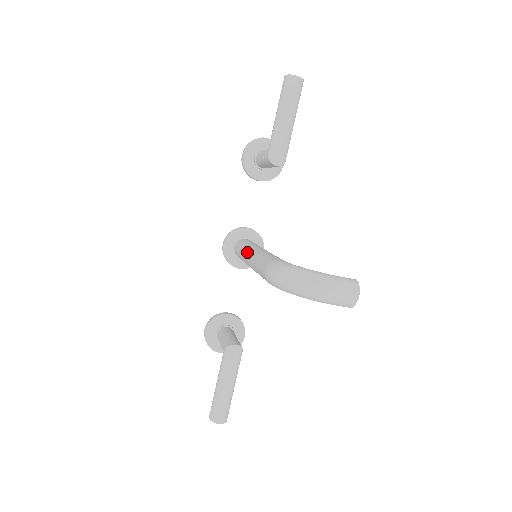
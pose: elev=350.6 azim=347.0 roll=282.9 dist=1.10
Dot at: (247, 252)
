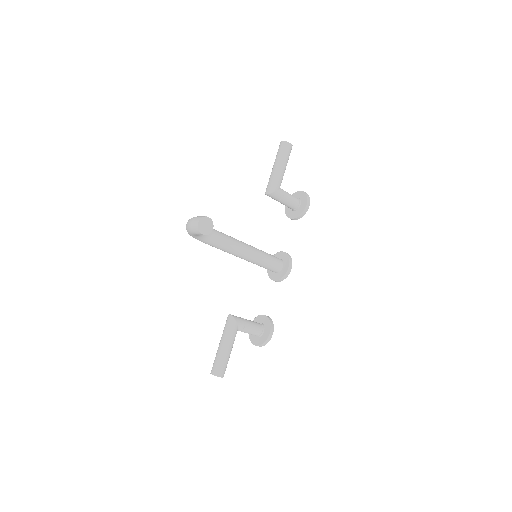
Dot at: occluded
